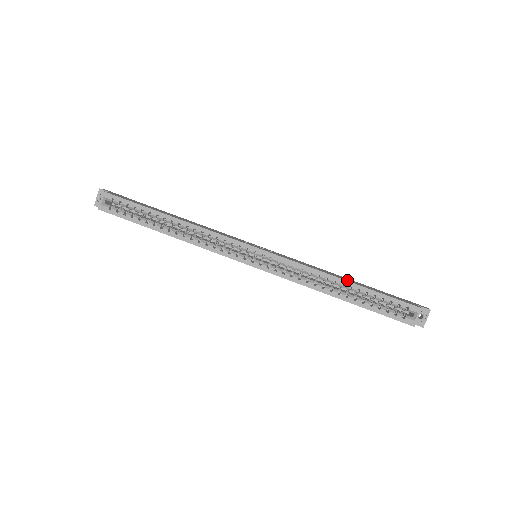
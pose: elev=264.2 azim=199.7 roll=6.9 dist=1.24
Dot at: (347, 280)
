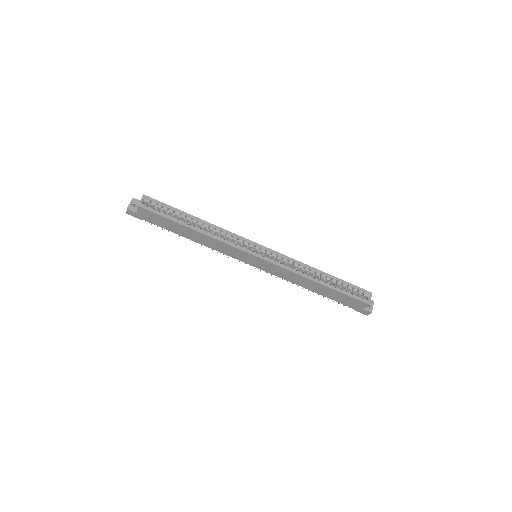
Dot at: (322, 273)
